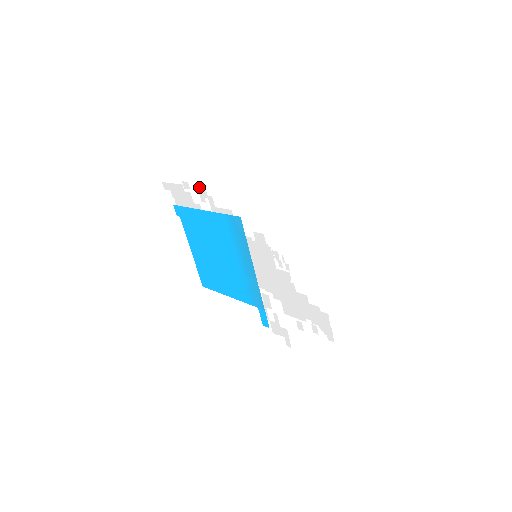
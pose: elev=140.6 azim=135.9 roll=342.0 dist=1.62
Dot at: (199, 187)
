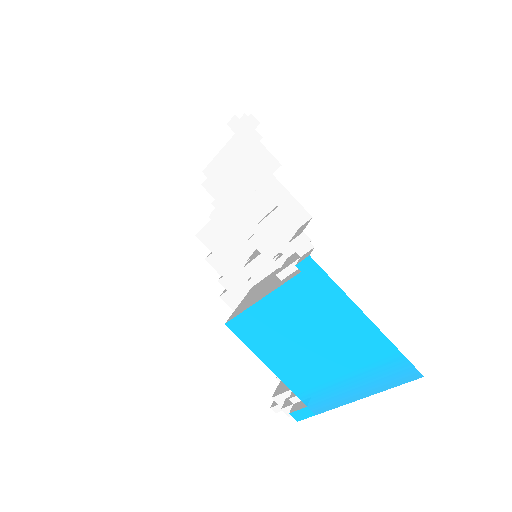
Dot at: (257, 134)
